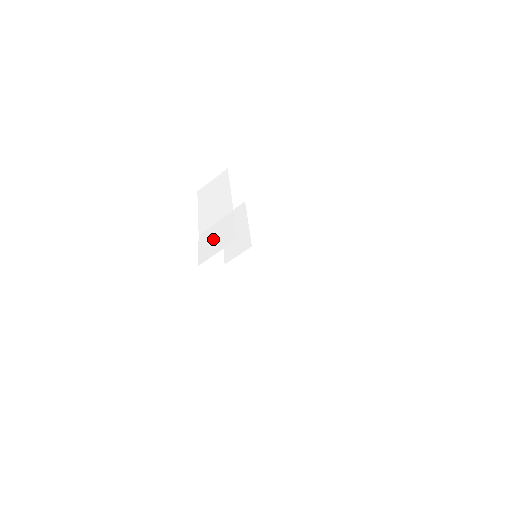
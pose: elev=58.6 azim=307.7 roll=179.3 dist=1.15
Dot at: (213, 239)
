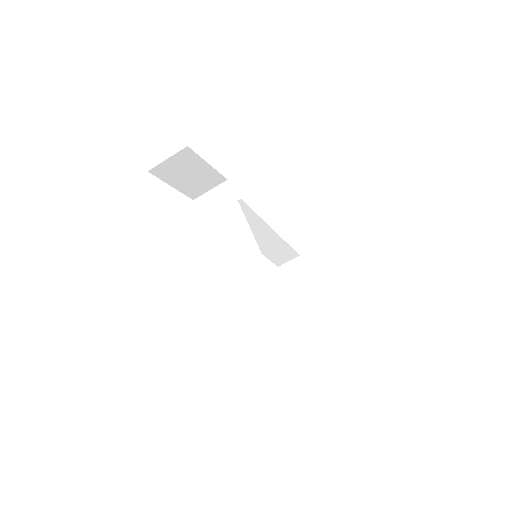
Dot at: (245, 279)
